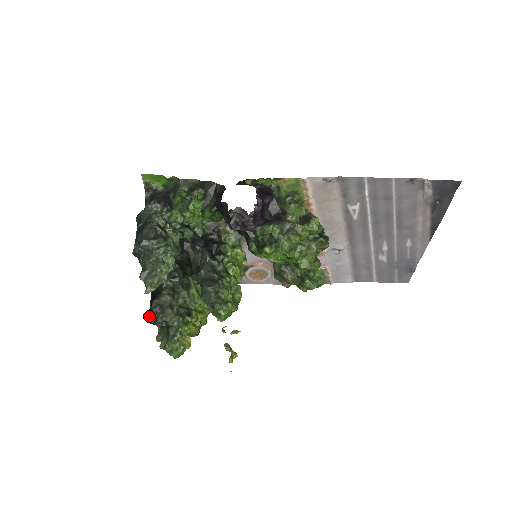
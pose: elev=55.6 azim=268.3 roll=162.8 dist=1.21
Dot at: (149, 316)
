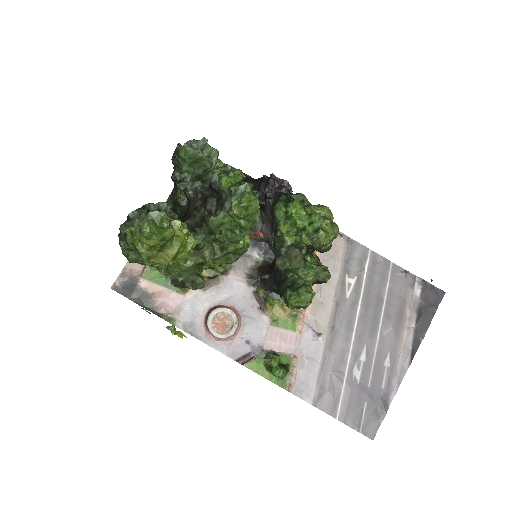
Dot at: (132, 214)
